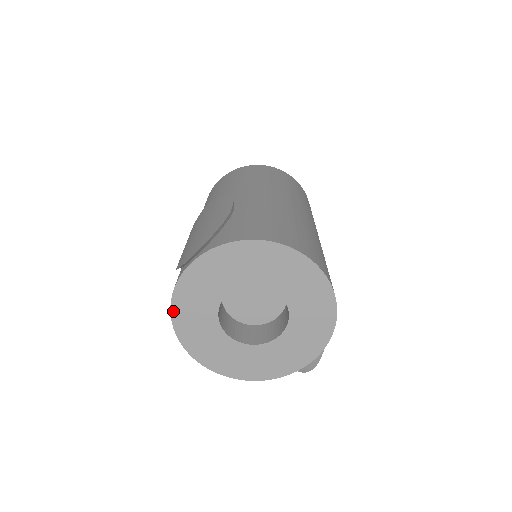
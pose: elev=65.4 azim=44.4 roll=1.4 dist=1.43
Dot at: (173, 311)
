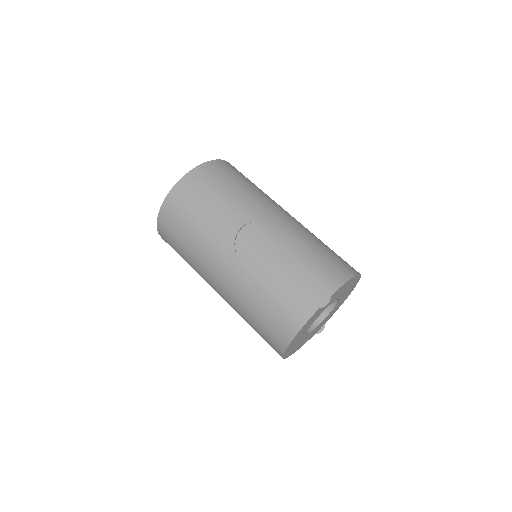
Dot at: (296, 336)
